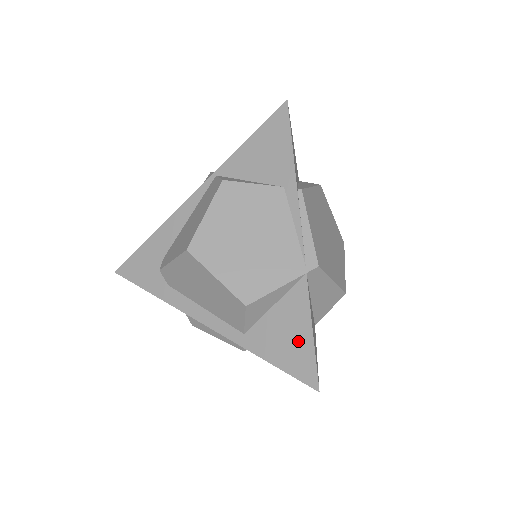
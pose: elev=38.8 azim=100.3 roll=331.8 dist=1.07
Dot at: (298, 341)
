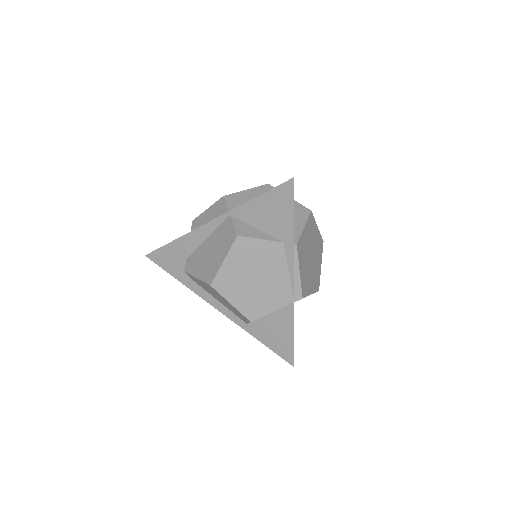
Dot at: (283, 338)
